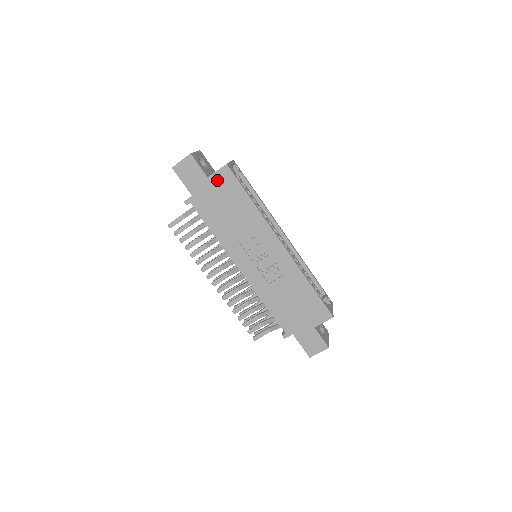
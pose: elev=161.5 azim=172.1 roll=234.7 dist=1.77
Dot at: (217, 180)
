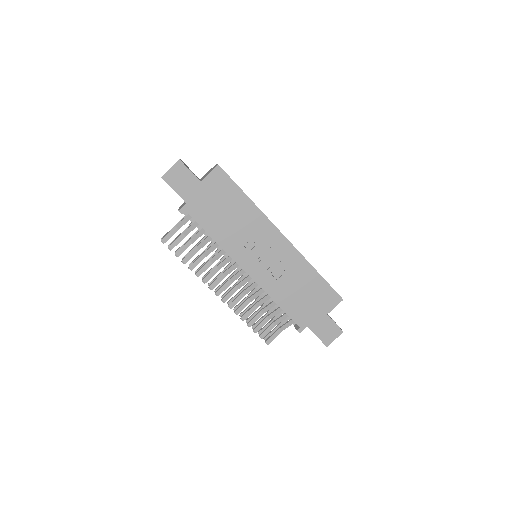
Dot at: (211, 183)
